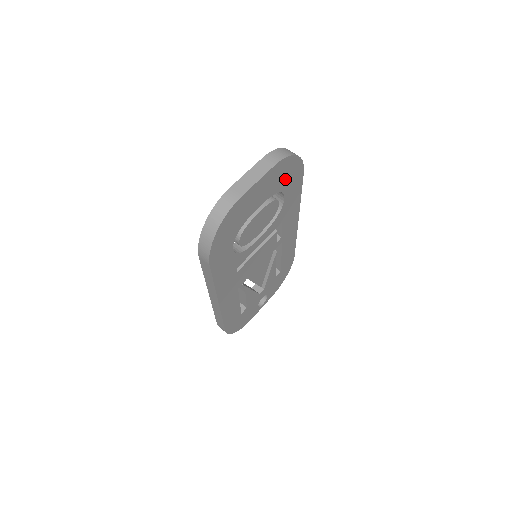
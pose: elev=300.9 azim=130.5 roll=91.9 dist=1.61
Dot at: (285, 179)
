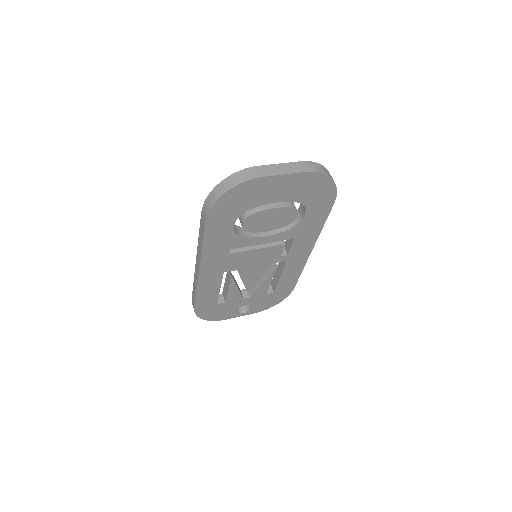
Dot at: (312, 195)
